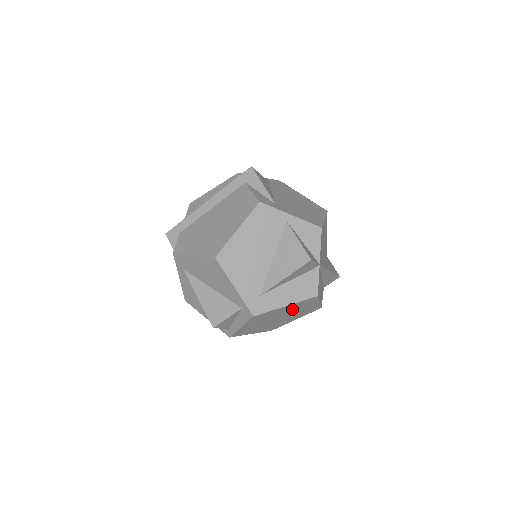
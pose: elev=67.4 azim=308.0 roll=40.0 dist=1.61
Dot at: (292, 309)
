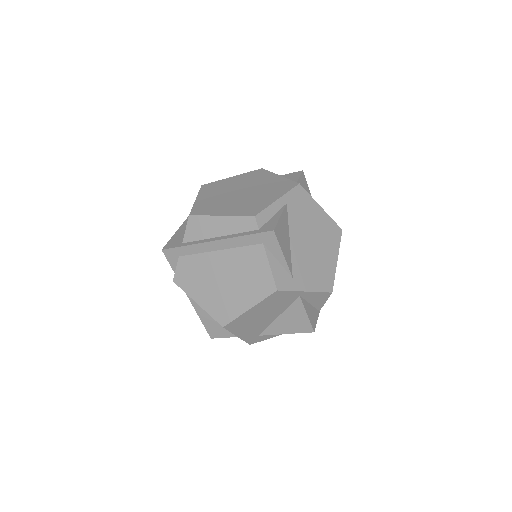
Dot at: occluded
